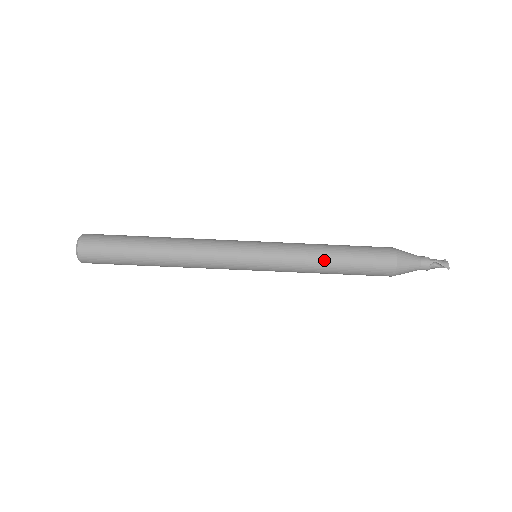
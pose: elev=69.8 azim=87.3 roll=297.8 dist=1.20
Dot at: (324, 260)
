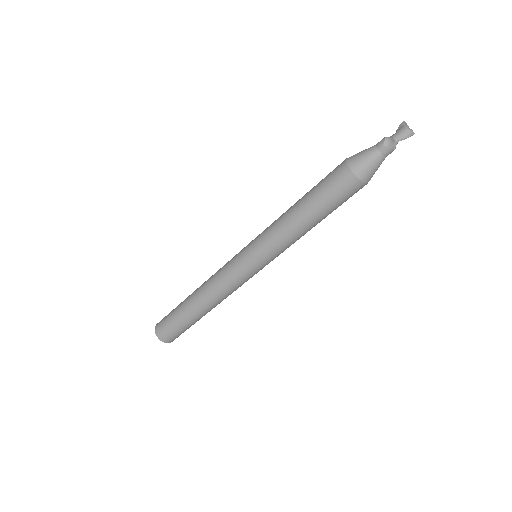
Dot at: (304, 229)
